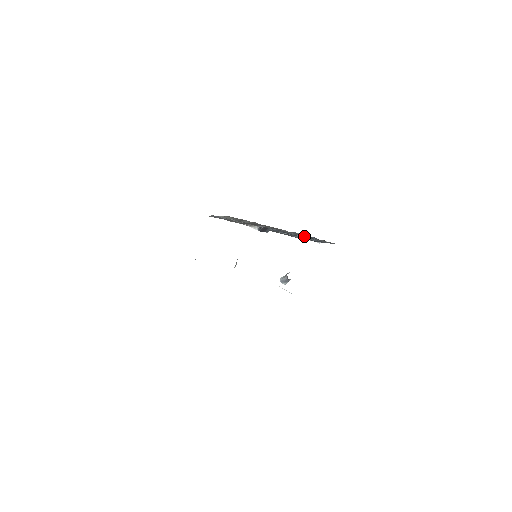
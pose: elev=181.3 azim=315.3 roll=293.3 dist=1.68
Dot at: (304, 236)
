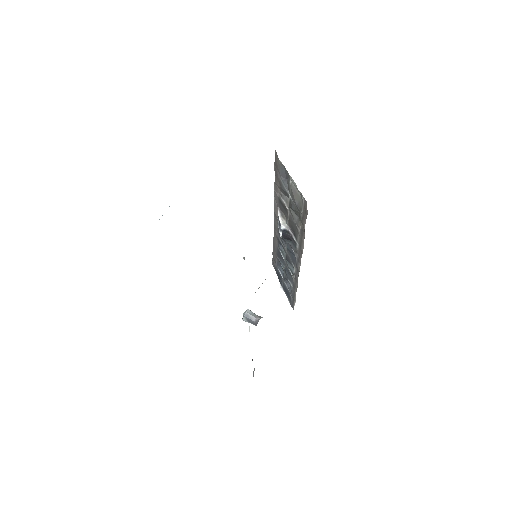
Dot at: (294, 281)
